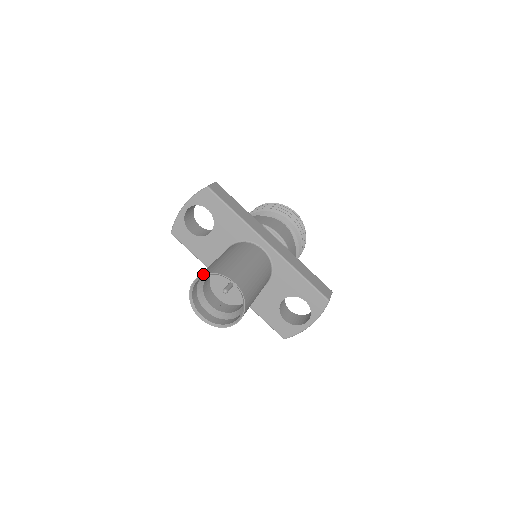
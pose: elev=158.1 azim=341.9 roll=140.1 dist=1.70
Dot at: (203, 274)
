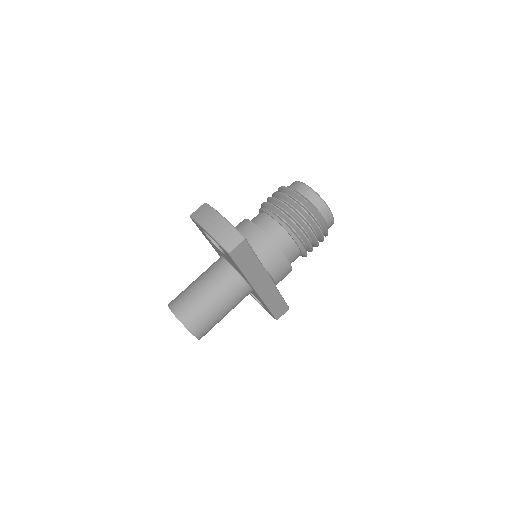
Dot at: (179, 320)
